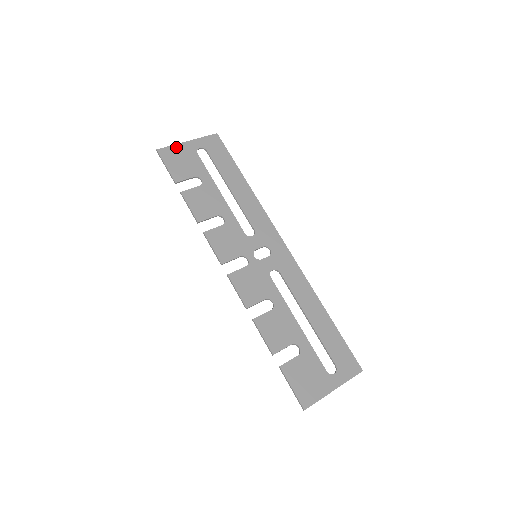
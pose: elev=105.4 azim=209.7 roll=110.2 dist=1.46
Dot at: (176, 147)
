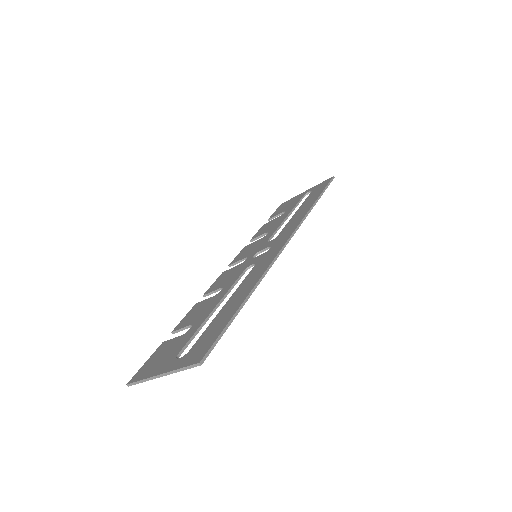
Dot at: (294, 198)
